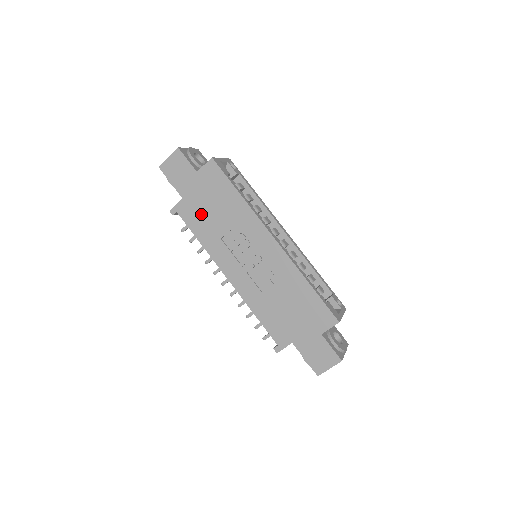
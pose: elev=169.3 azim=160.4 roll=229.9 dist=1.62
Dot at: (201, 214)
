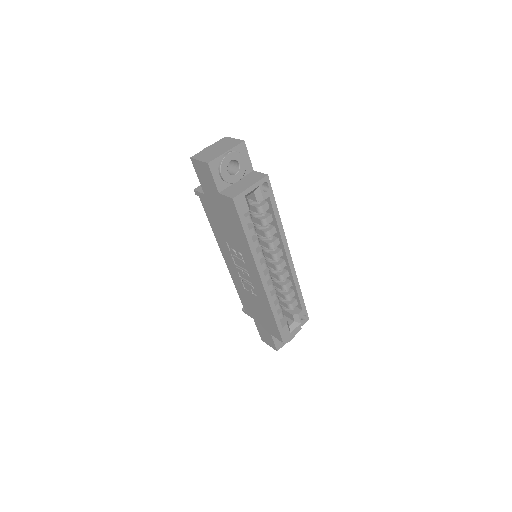
Dot at: (216, 216)
